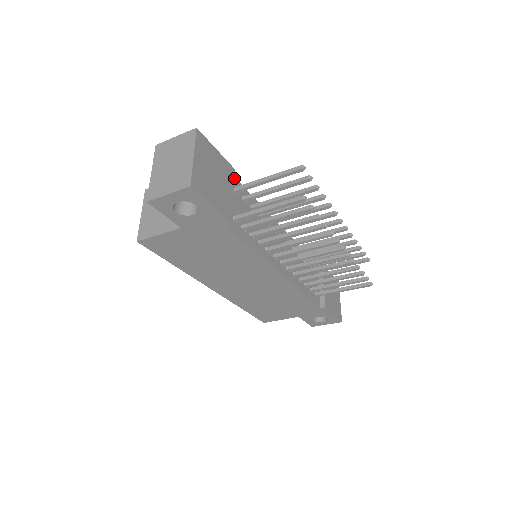
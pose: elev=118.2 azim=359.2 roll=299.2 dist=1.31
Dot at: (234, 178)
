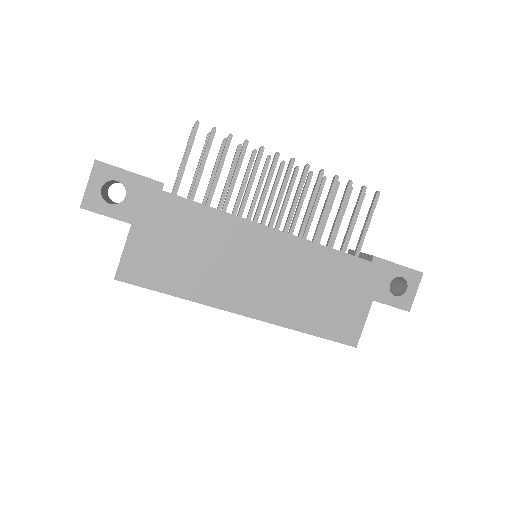
Dot at: occluded
